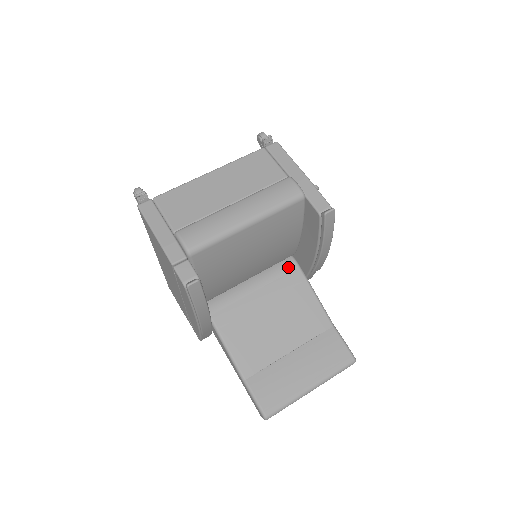
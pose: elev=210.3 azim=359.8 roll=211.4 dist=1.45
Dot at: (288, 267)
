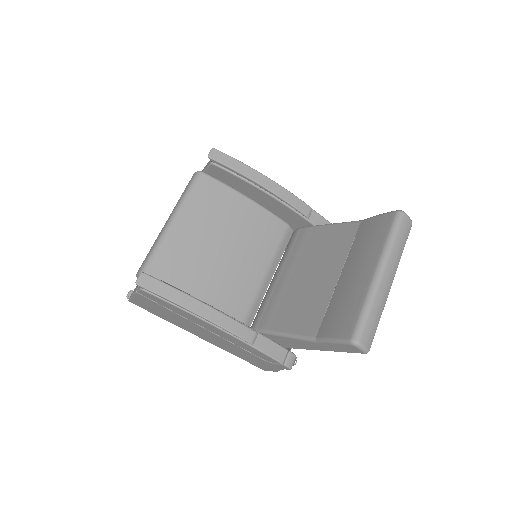
Dot at: (294, 238)
